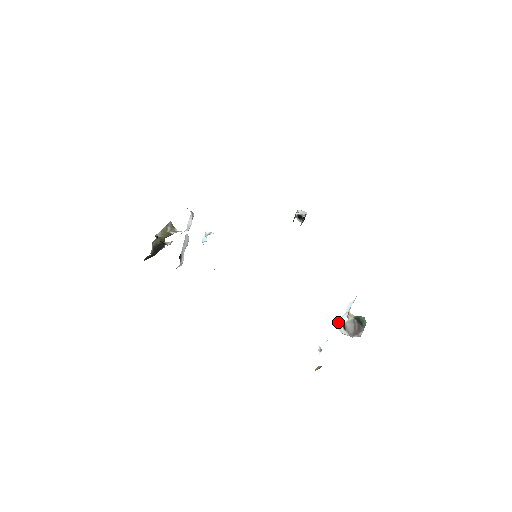
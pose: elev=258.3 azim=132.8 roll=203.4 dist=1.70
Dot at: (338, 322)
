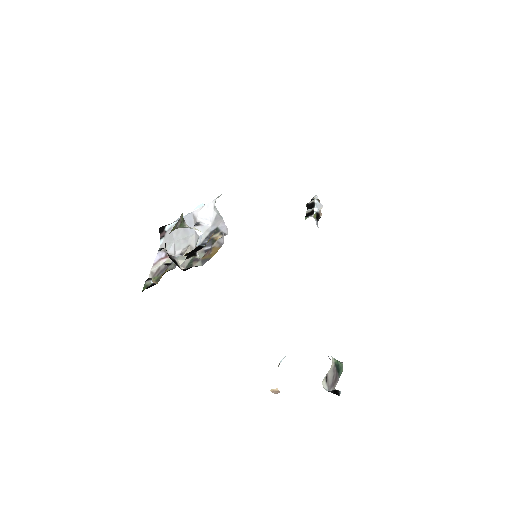
Dot at: (325, 376)
